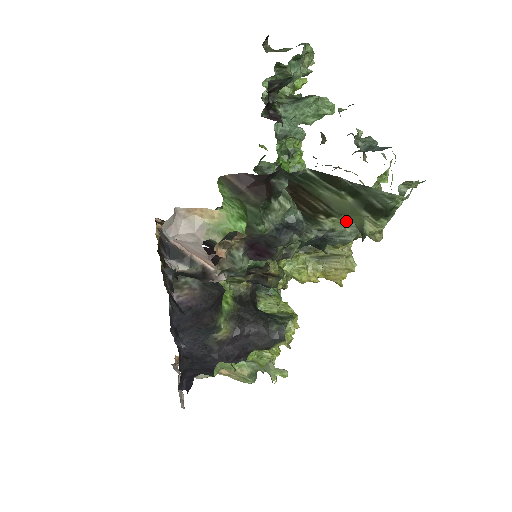
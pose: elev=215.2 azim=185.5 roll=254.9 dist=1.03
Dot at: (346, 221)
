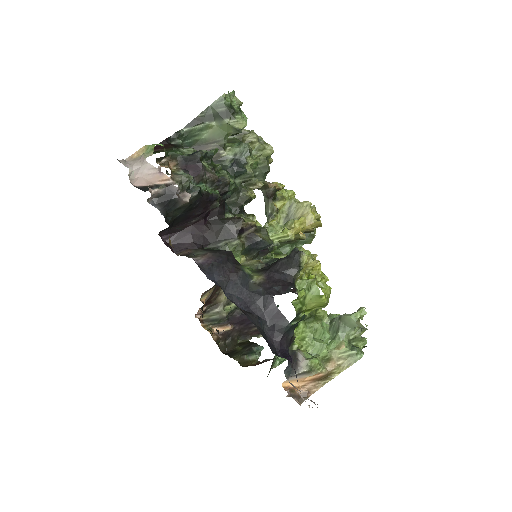
Dot at: (237, 146)
